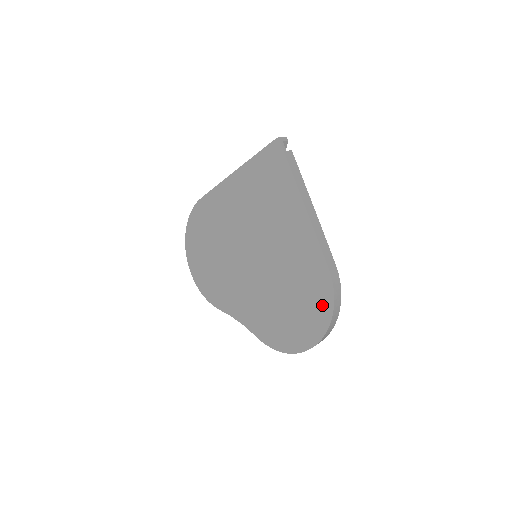
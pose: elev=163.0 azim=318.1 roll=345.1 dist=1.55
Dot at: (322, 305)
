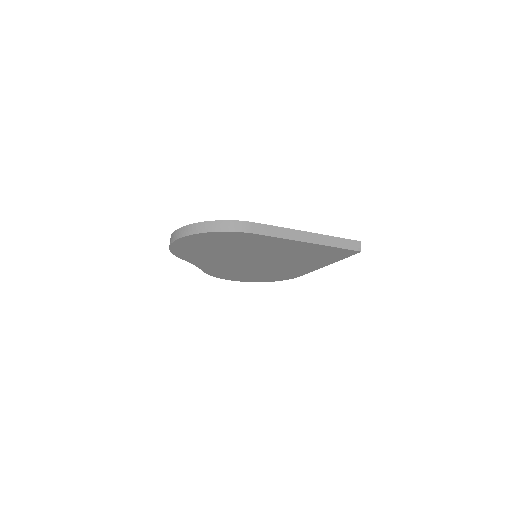
Dot at: (275, 279)
